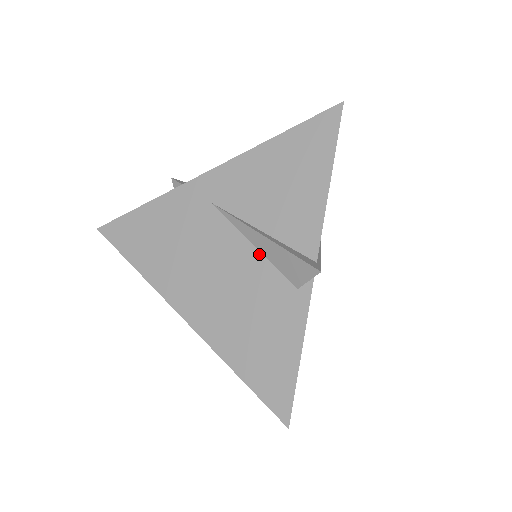
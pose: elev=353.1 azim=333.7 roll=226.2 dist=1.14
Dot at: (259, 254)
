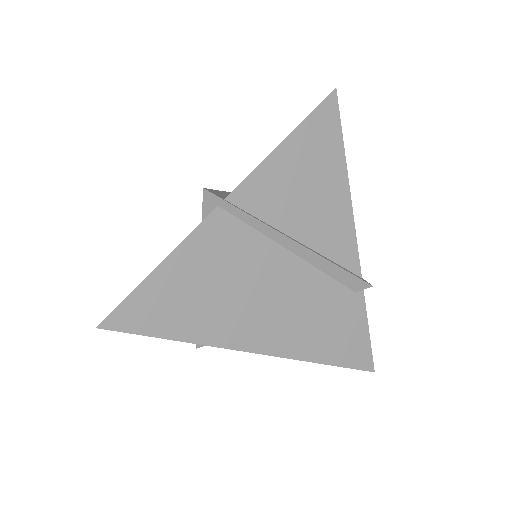
Dot at: occluded
